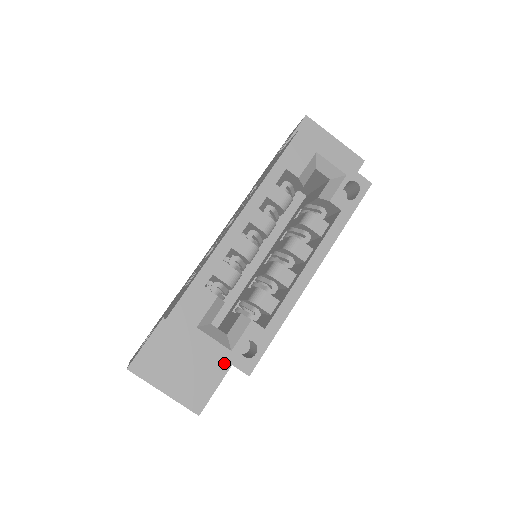
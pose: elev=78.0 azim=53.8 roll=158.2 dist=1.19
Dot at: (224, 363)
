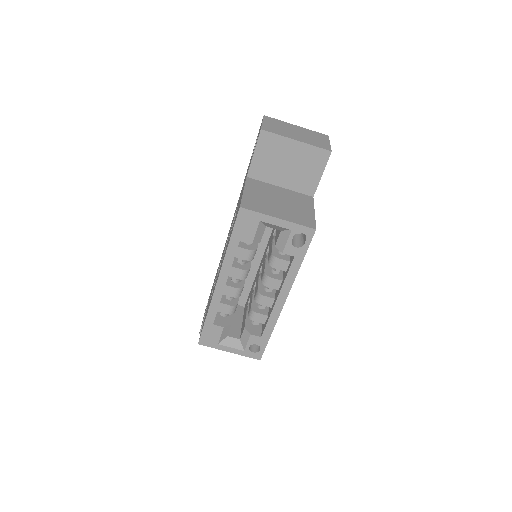
Dot at: occluded
